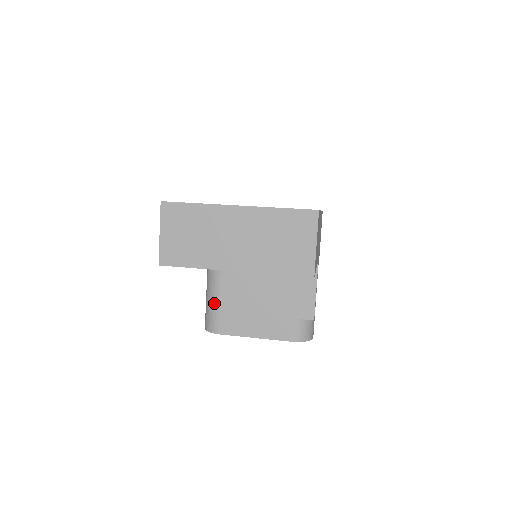
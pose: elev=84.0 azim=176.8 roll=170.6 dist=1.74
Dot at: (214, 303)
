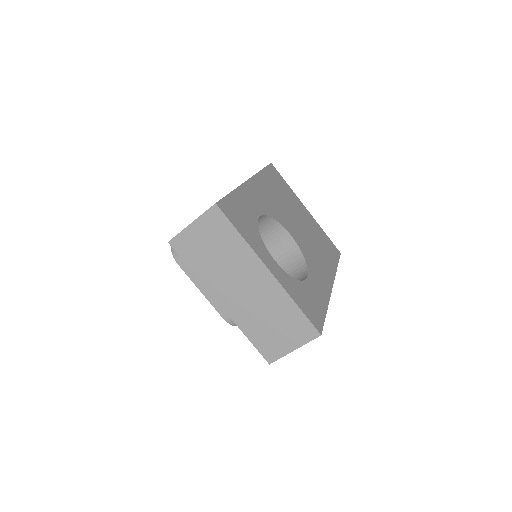
Dot at: occluded
